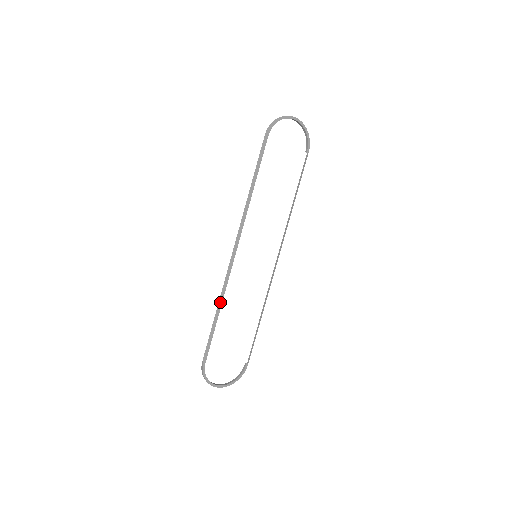
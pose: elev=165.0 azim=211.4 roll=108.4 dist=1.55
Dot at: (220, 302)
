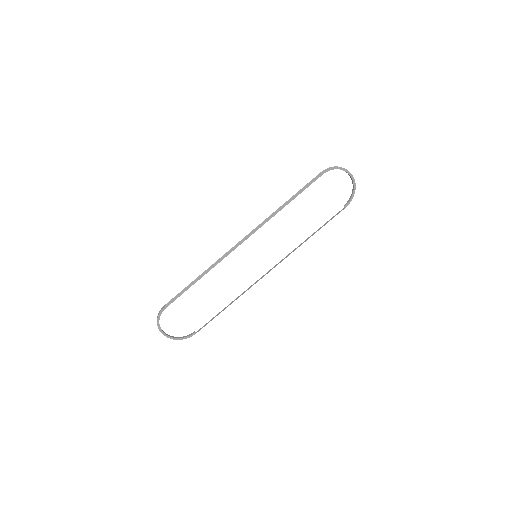
Dot at: (207, 271)
